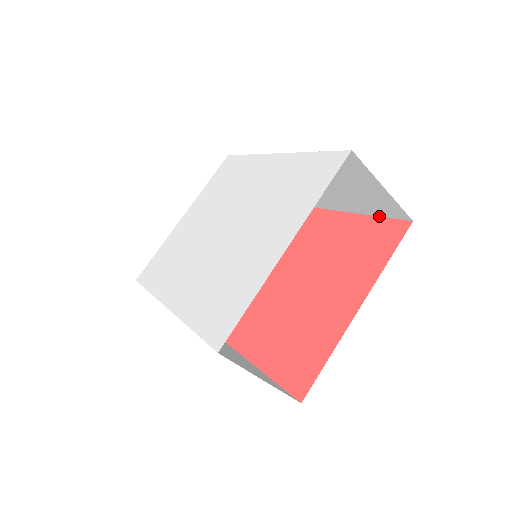
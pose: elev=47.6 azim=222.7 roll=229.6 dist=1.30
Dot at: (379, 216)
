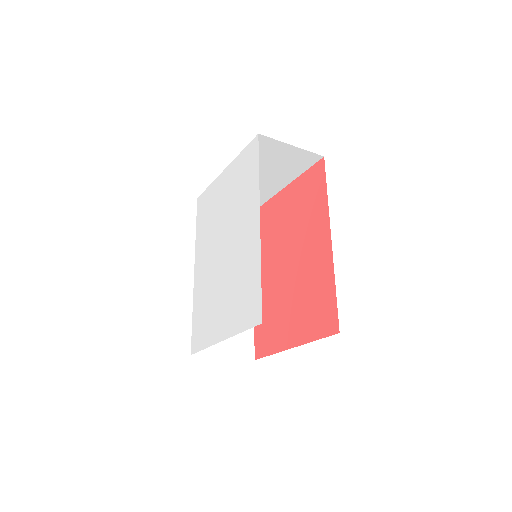
Dot at: occluded
